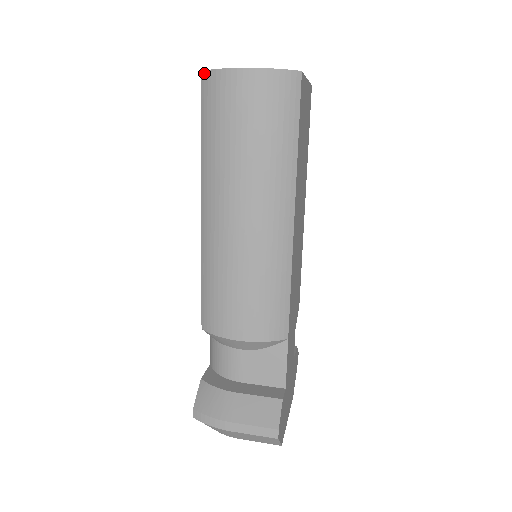
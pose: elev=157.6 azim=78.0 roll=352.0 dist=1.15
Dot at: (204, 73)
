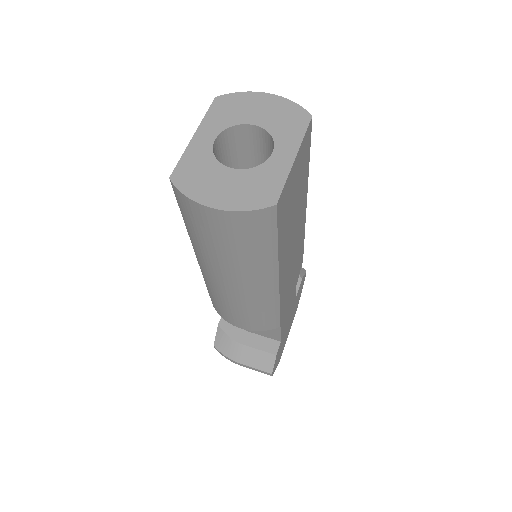
Dot at: (172, 184)
